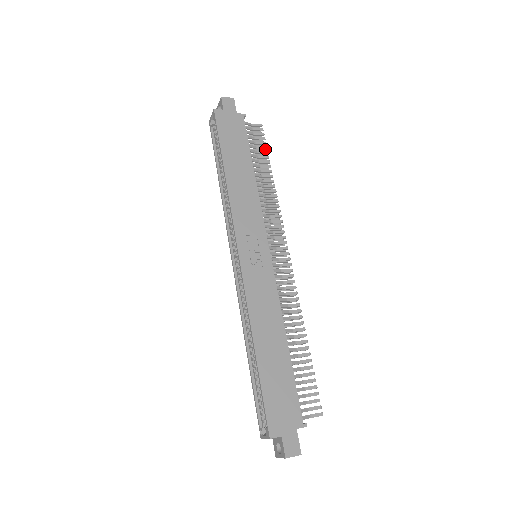
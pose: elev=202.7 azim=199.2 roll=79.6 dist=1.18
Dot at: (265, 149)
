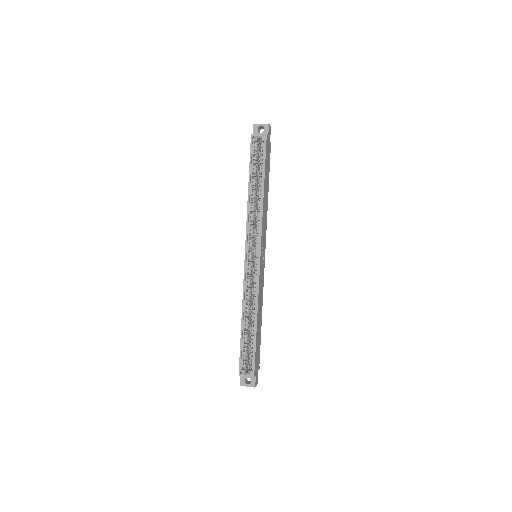
Dot at: occluded
